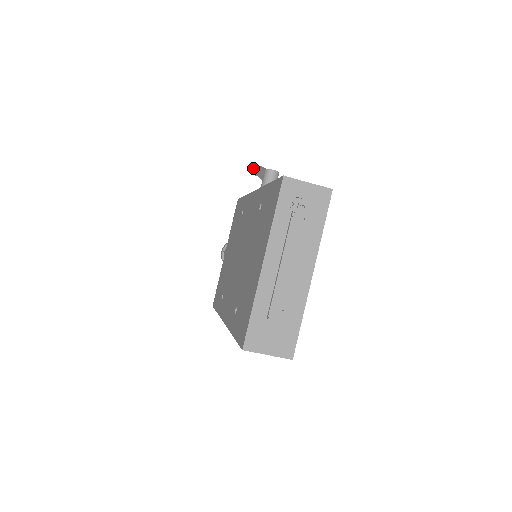
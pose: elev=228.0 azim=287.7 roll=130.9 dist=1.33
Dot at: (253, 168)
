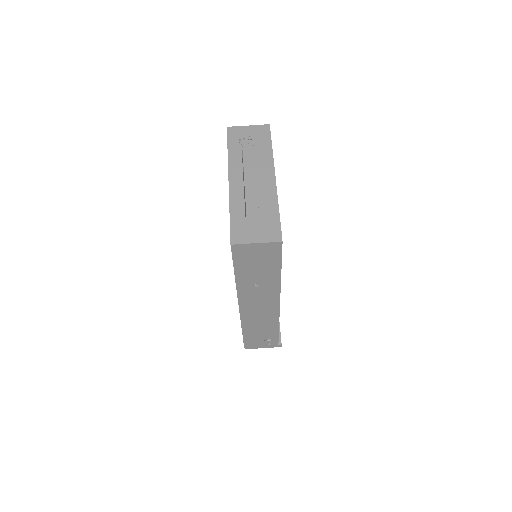
Dot at: occluded
